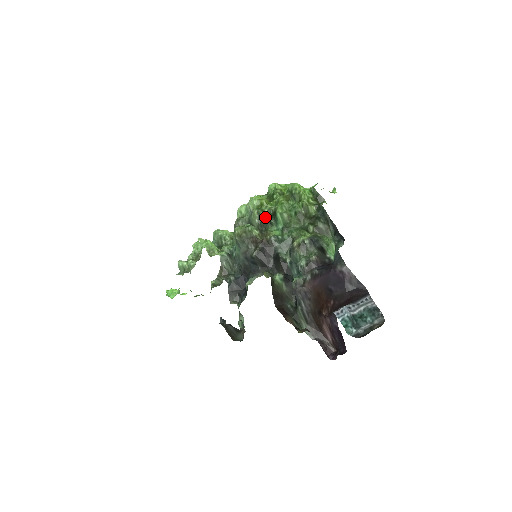
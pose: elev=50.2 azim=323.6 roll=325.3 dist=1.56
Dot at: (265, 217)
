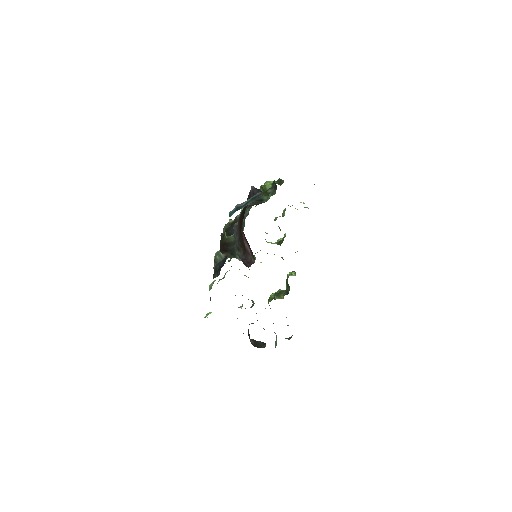
Dot at: occluded
